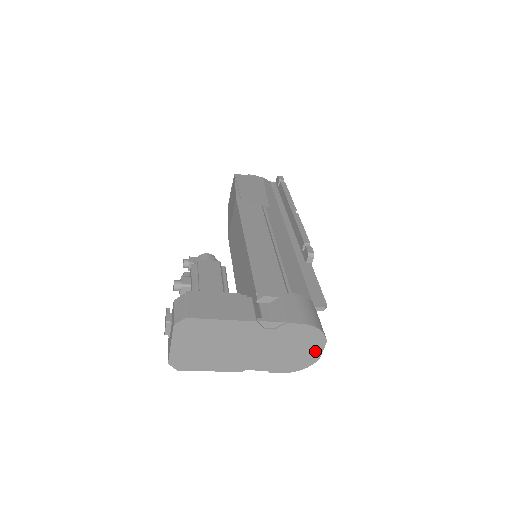
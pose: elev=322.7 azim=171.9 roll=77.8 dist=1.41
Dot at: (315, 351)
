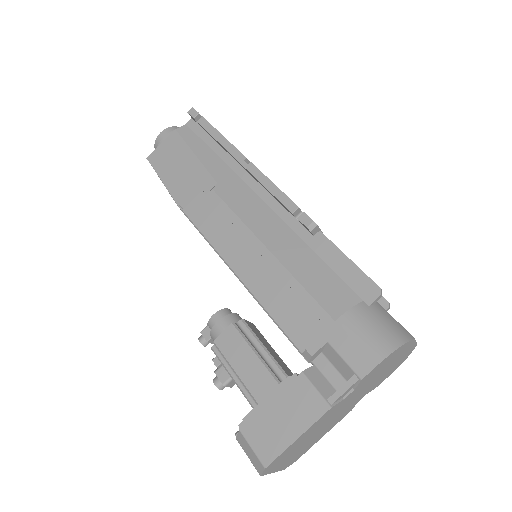
Dot at: (408, 349)
